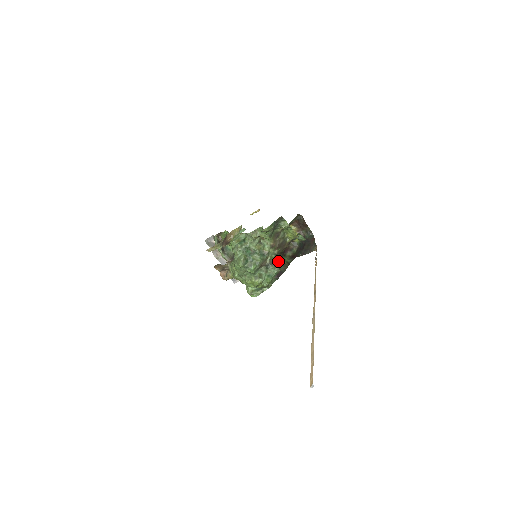
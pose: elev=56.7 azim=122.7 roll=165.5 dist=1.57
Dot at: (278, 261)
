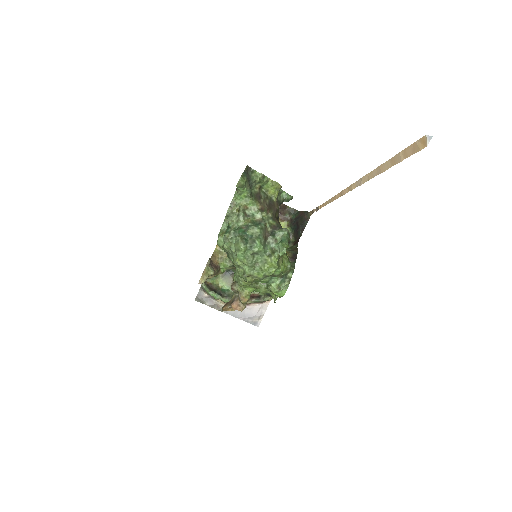
Dot at: (280, 227)
